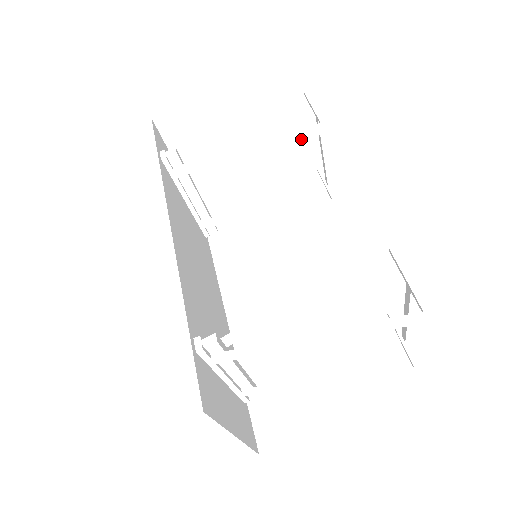
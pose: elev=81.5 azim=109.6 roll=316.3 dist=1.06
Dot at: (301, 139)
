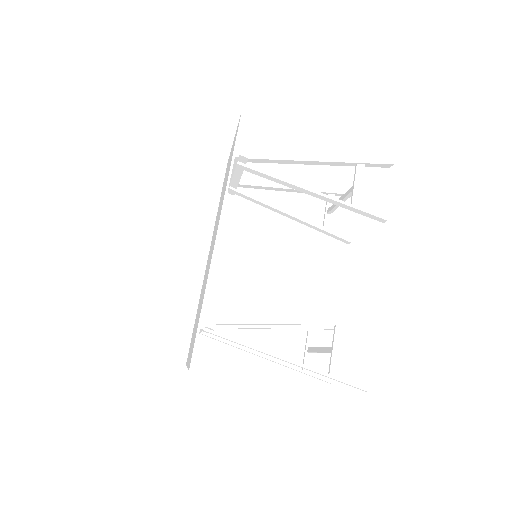
Dot at: (333, 203)
